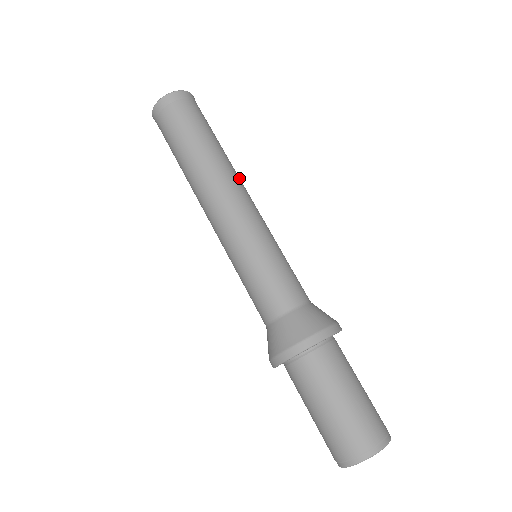
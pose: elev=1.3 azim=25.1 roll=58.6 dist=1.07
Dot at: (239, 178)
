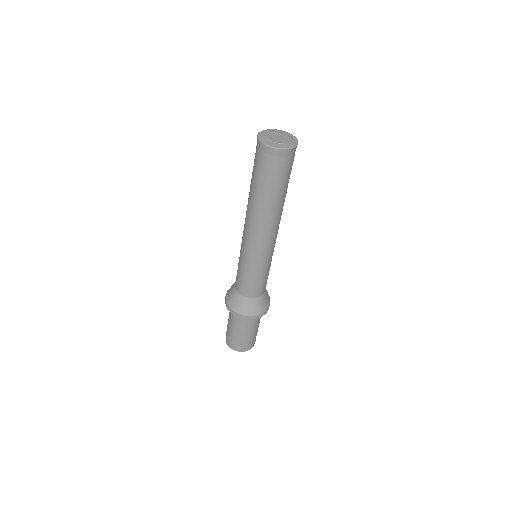
Dot at: occluded
